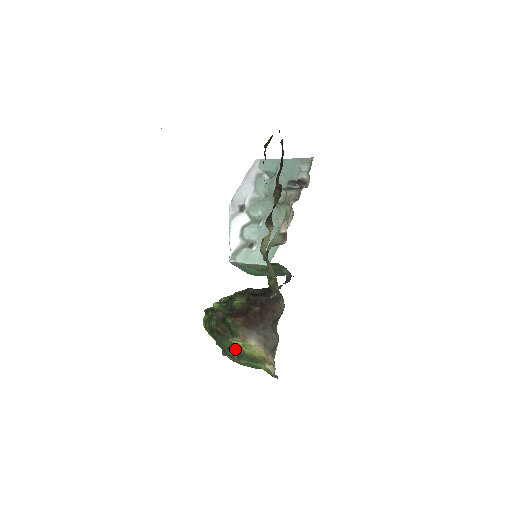
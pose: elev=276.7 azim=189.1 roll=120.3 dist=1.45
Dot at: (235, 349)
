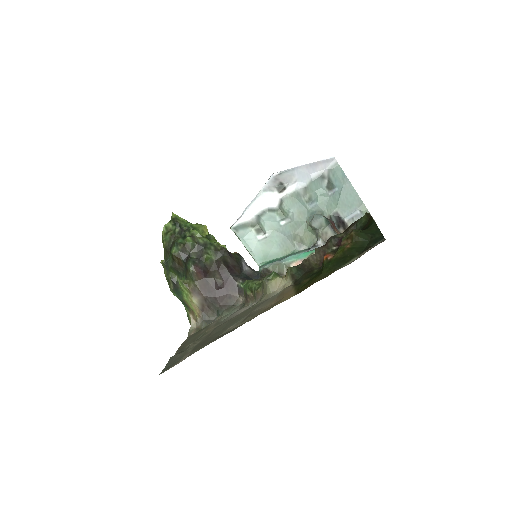
Dot at: (177, 285)
